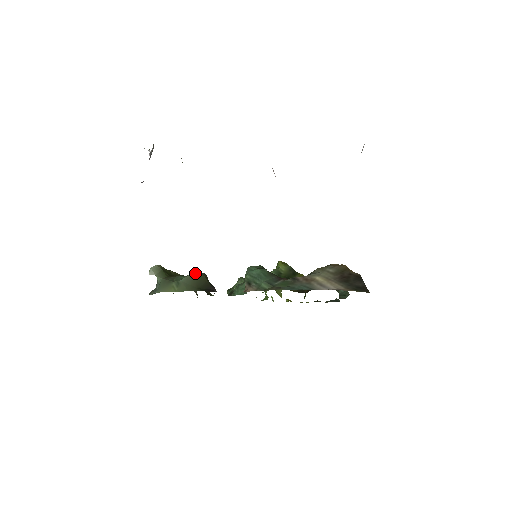
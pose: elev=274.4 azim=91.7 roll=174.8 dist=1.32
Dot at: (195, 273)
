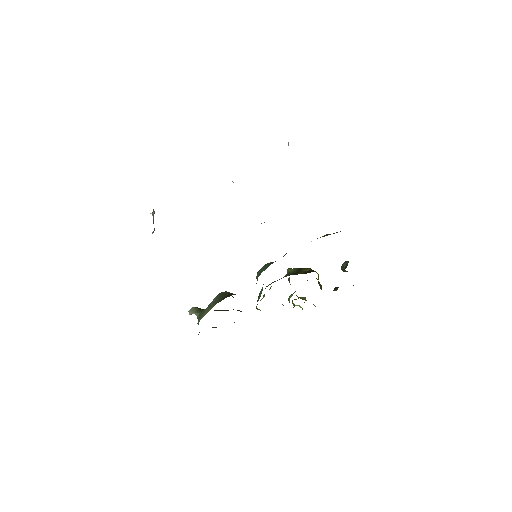
Dot at: (219, 293)
